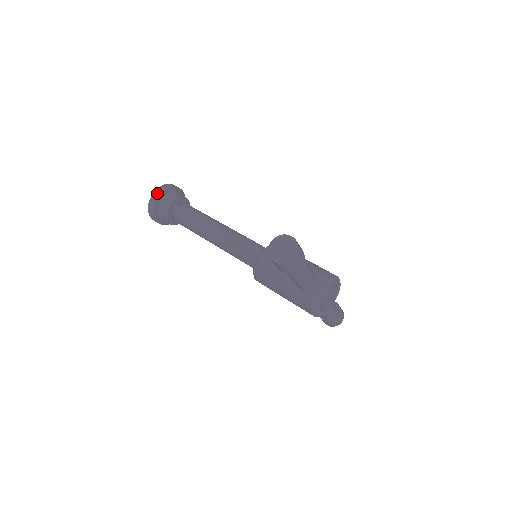
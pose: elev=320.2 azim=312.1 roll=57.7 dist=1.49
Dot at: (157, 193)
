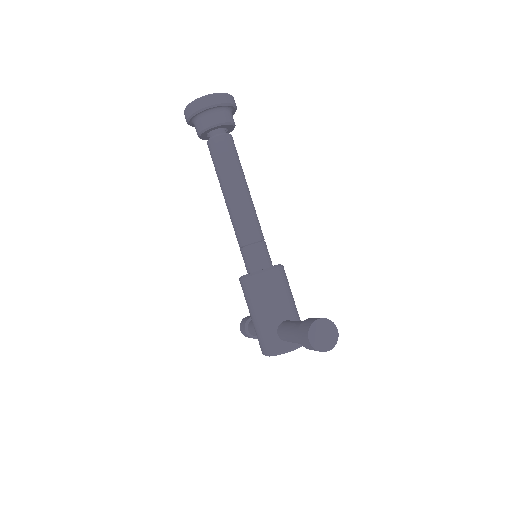
Dot at: (218, 99)
